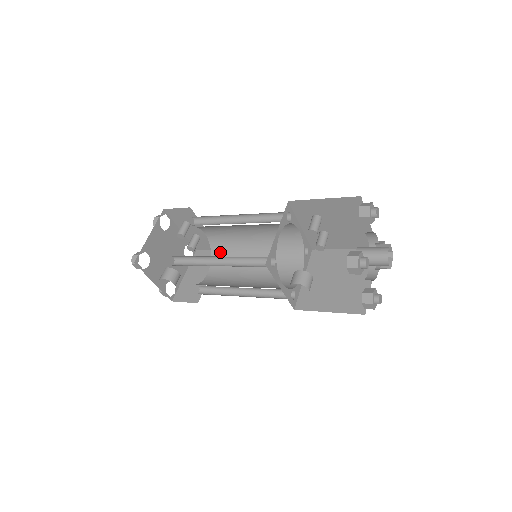
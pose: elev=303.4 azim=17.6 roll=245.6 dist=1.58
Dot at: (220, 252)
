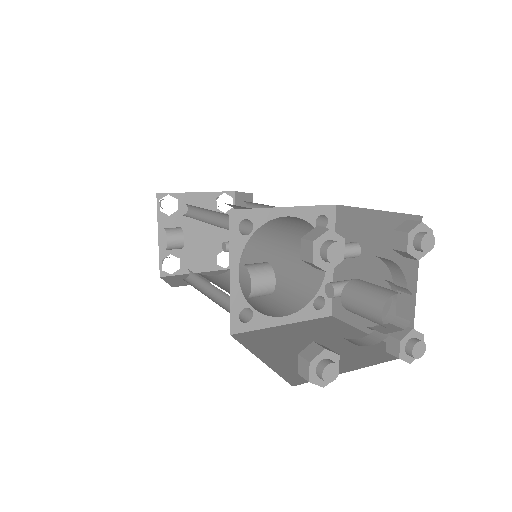
Dot at: occluded
